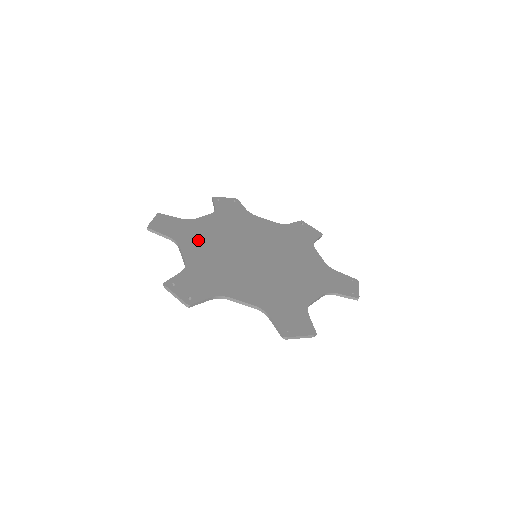
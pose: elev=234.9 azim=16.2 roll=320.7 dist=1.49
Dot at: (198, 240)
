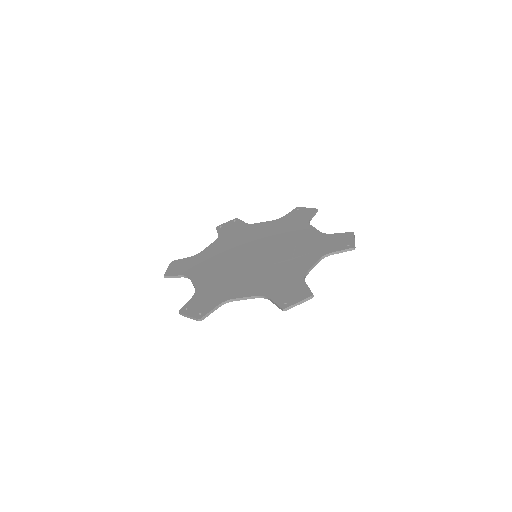
Dot at: (205, 267)
